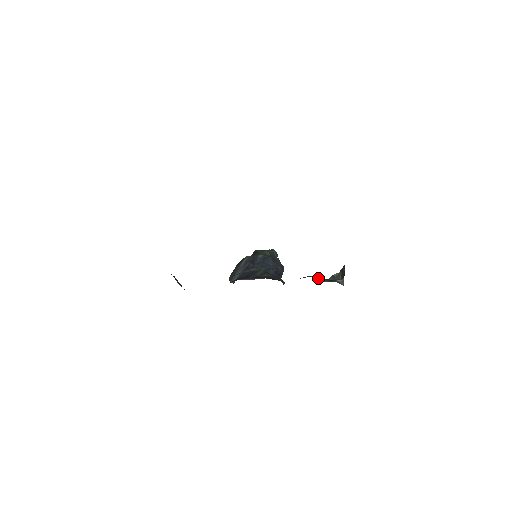
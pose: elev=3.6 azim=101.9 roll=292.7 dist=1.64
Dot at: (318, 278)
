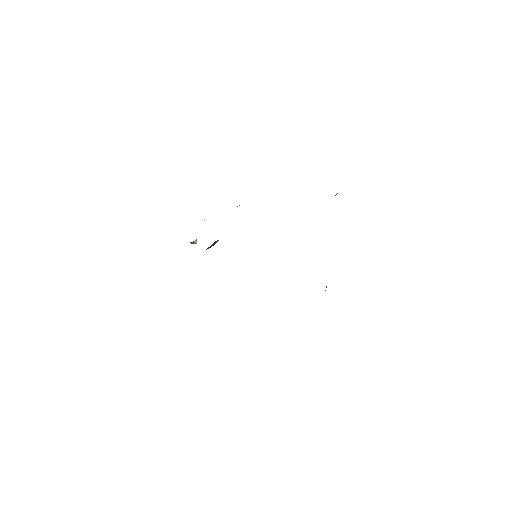
Dot at: occluded
